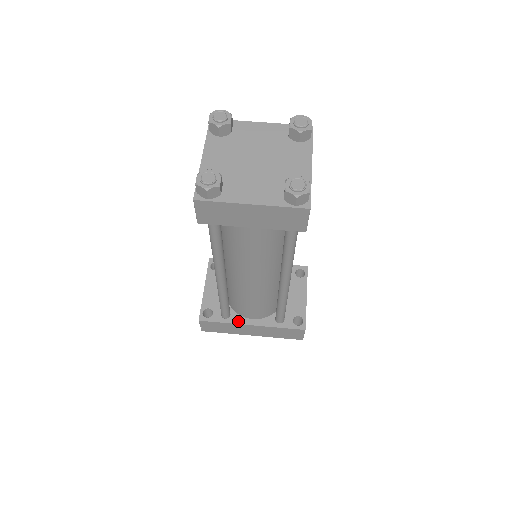
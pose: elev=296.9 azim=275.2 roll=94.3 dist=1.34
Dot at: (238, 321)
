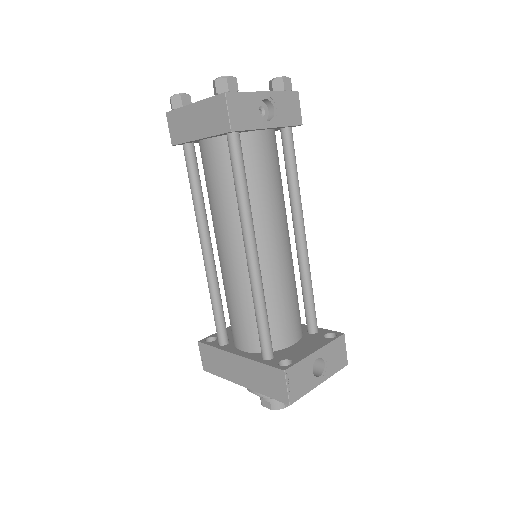
Dot at: (228, 349)
